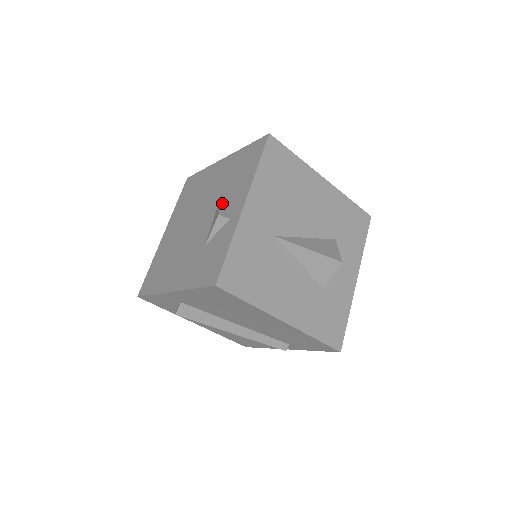
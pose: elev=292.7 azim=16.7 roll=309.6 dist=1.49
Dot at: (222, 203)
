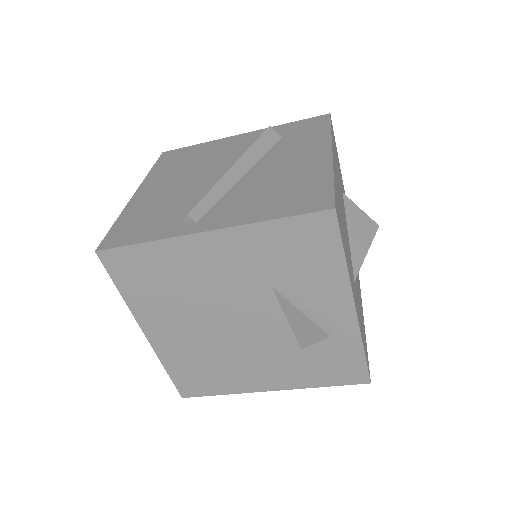
Dot at: (304, 312)
